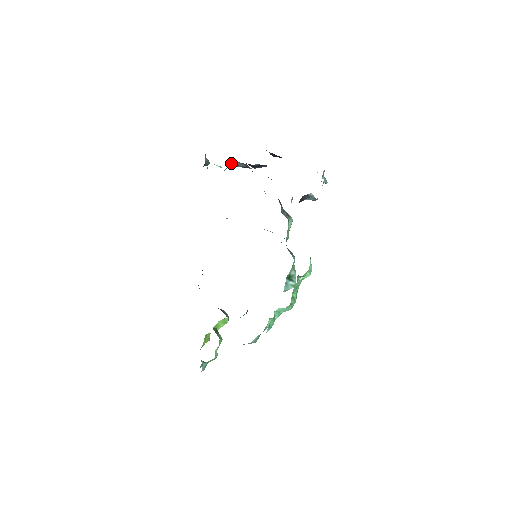
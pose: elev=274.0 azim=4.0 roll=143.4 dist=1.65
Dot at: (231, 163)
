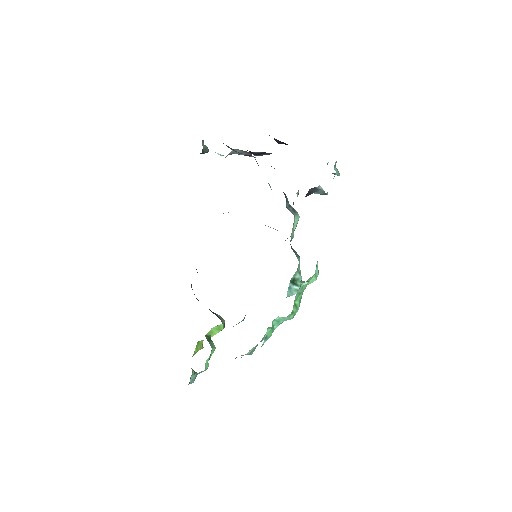
Dot at: (232, 150)
